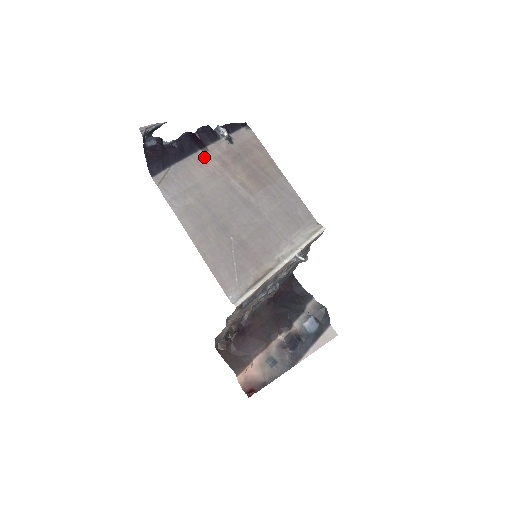
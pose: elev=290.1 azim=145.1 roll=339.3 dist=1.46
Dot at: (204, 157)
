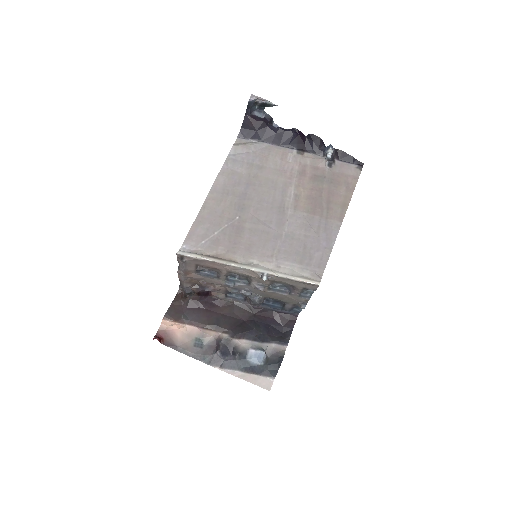
Dot at: (293, 156)
